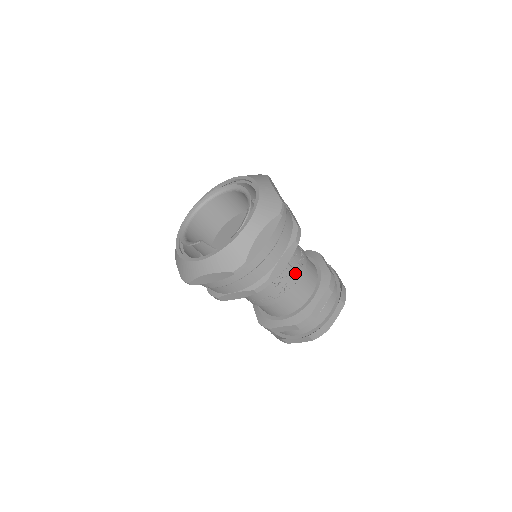
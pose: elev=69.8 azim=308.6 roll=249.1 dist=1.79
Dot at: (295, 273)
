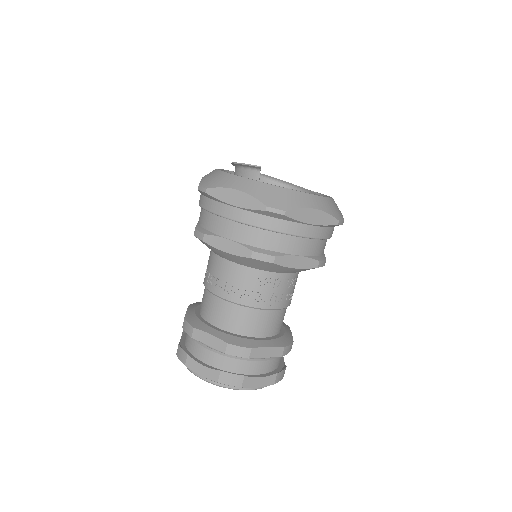
Dot at: (279, 296)
